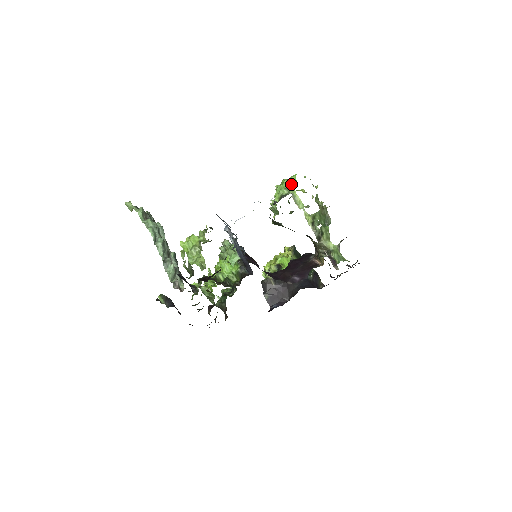
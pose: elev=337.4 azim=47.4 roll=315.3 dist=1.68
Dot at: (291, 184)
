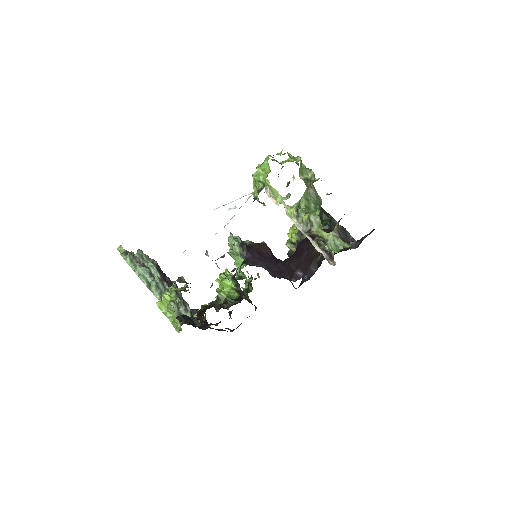
Dot at: (265, 172)
